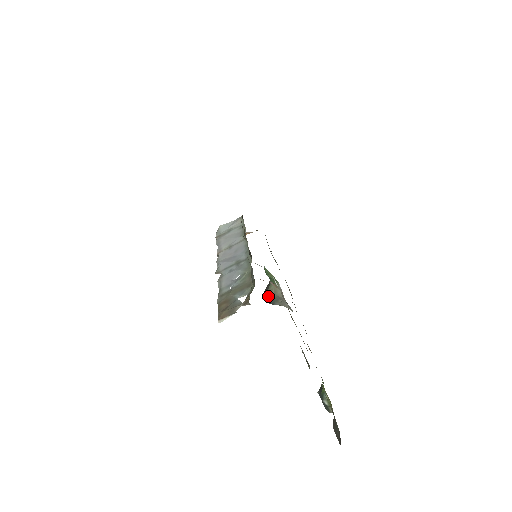
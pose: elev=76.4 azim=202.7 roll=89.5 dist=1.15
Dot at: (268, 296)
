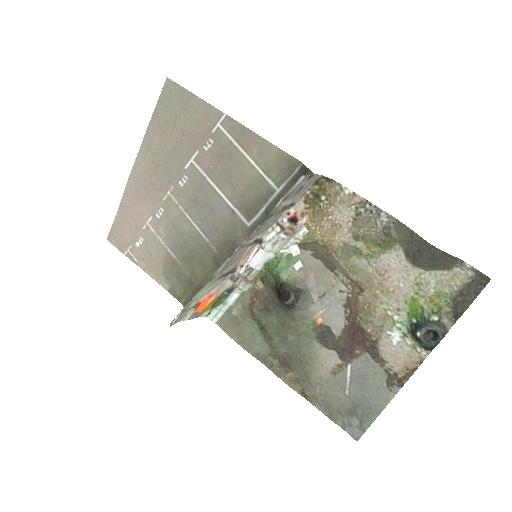
Dot at: (289, 291)
